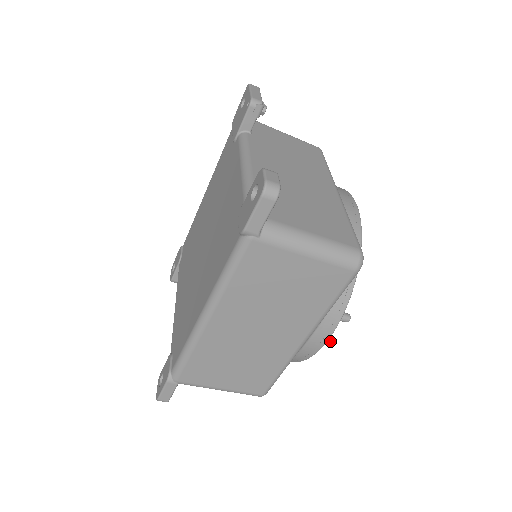
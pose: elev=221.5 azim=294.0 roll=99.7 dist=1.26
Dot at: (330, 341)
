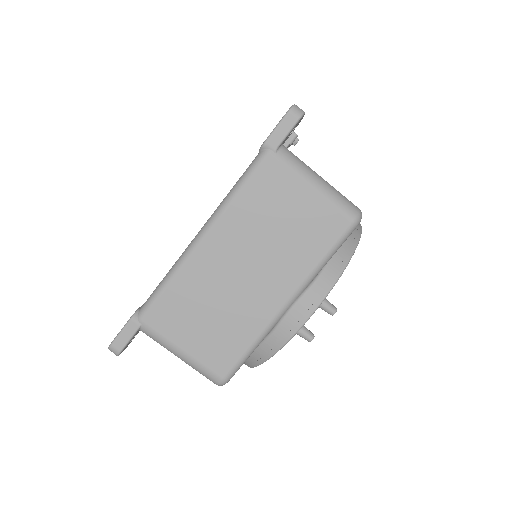
Dot at: (310, 337)
